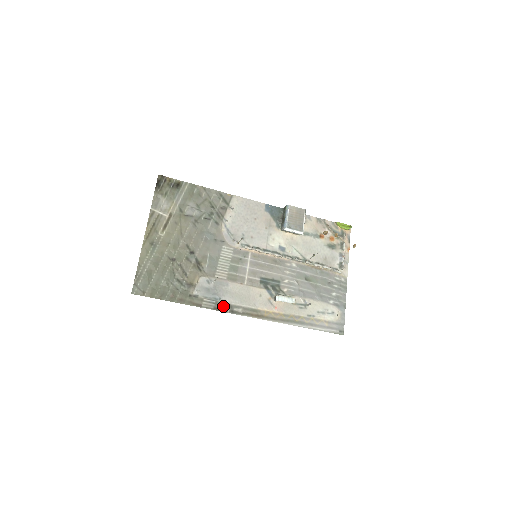
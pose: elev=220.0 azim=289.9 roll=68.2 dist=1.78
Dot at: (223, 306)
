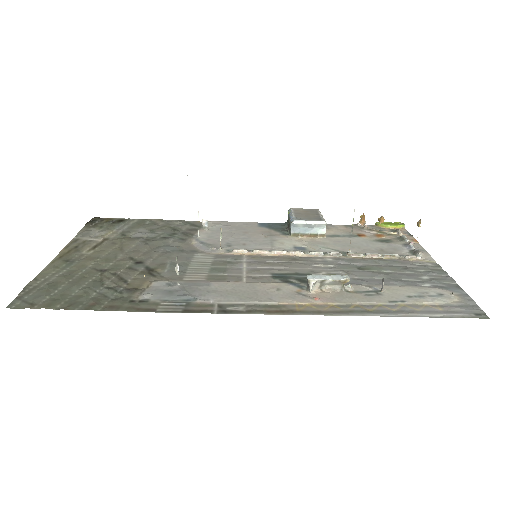
Dot at: (203, 307)
